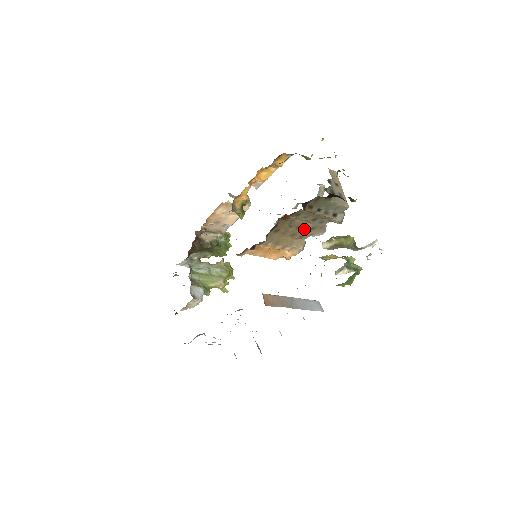
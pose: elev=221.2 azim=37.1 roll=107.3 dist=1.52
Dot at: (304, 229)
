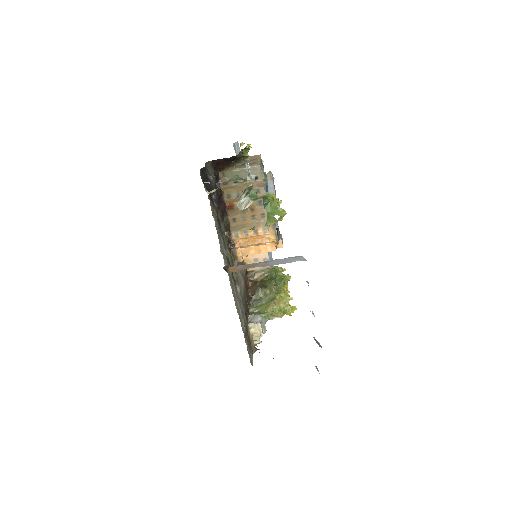
Dot at: (254, 207)
